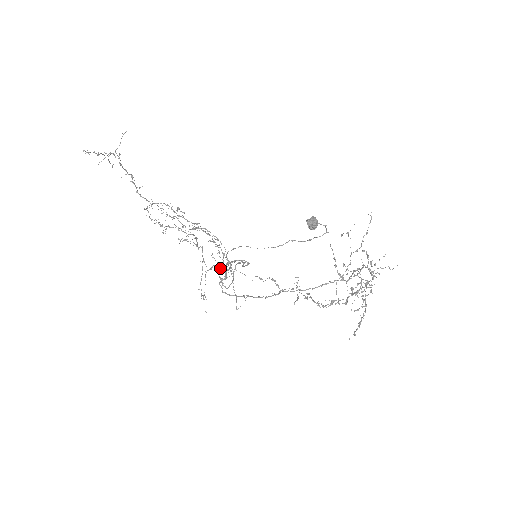
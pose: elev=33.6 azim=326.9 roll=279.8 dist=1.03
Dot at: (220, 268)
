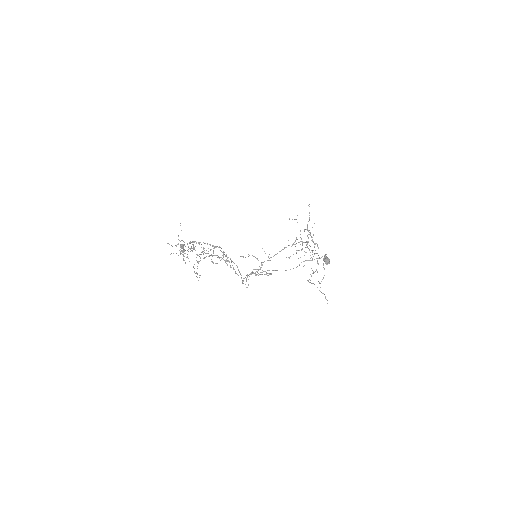
Dot at: occluded
